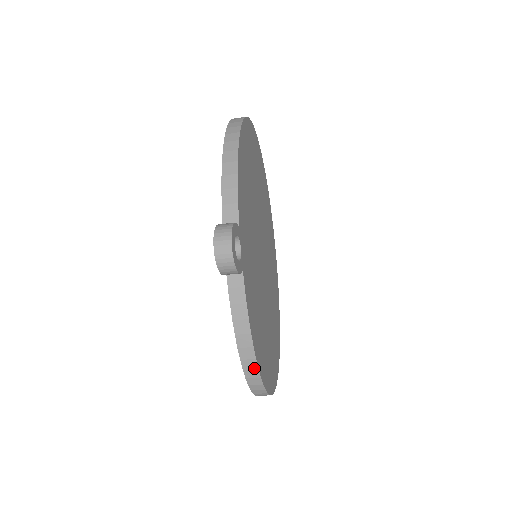
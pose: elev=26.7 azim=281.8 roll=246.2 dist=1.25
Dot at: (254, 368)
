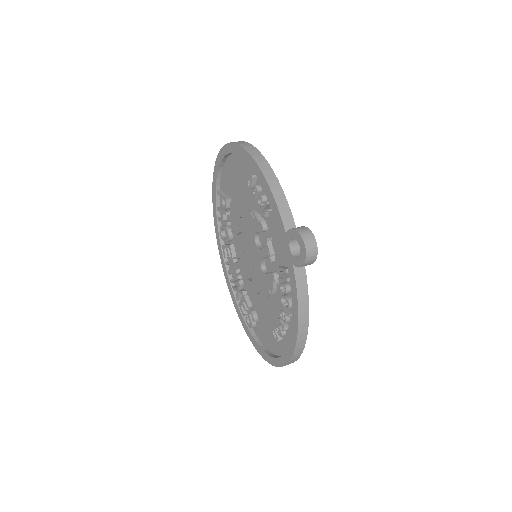
Dot at: (304, 339)
